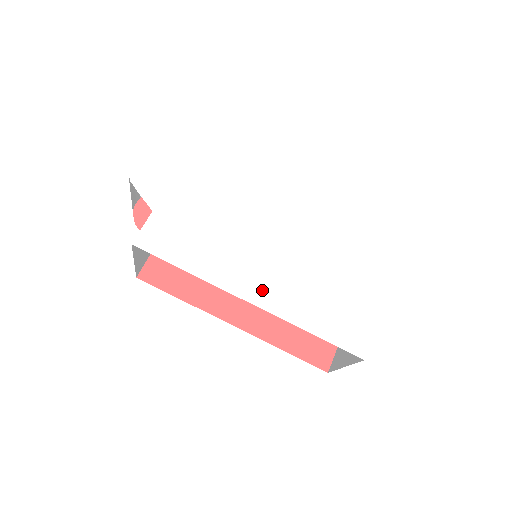
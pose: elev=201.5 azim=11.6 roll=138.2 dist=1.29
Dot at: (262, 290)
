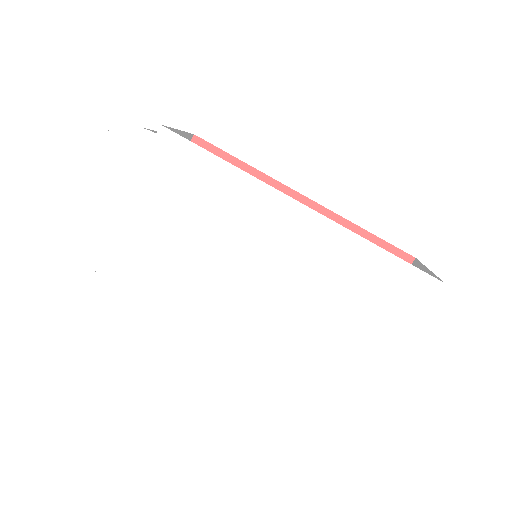
Dot at: (239, 332)
